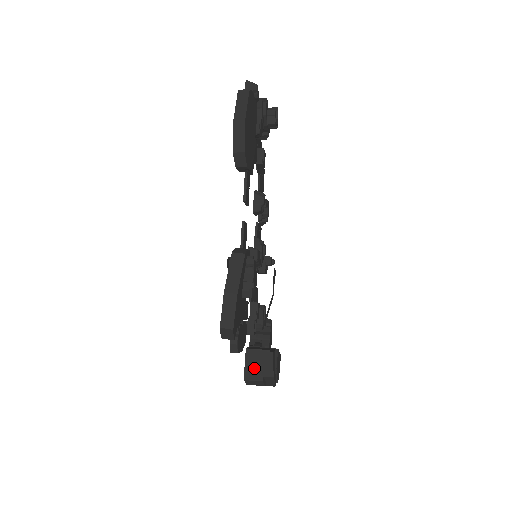
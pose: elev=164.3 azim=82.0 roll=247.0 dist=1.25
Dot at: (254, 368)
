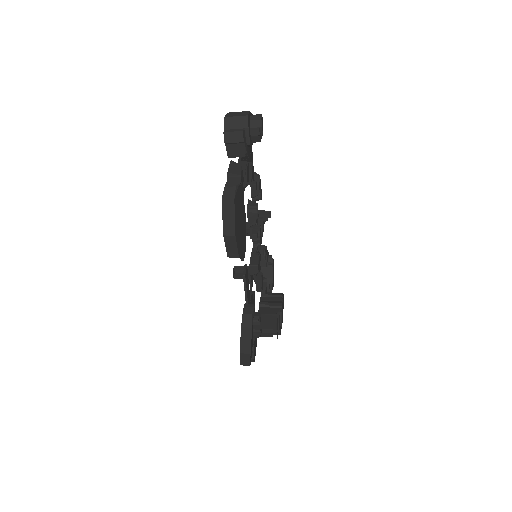
Dot at: (265, 333)
